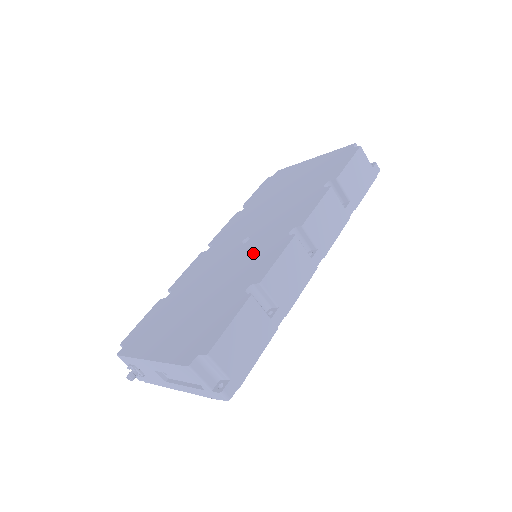
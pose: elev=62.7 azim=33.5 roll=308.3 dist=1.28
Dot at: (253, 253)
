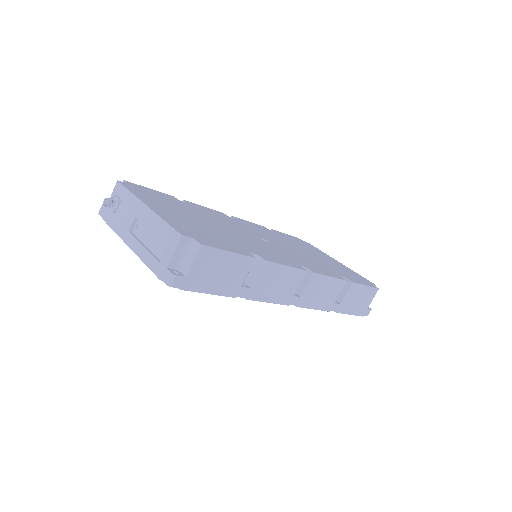
Dot at: (268, 248)
